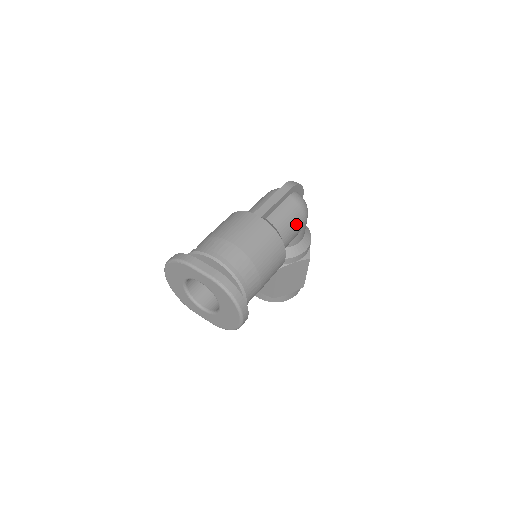
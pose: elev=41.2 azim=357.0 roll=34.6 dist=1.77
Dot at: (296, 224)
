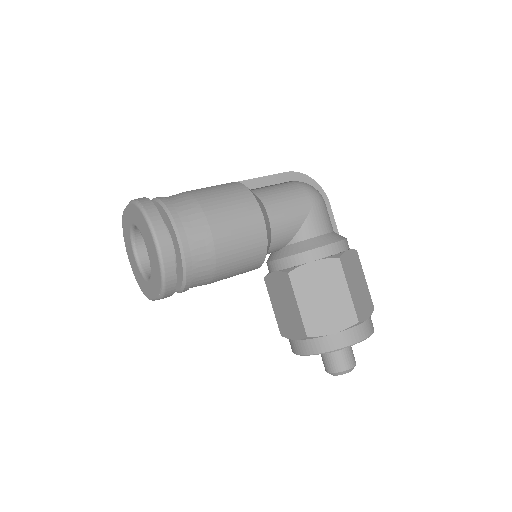
Dot at: (292, 198)
